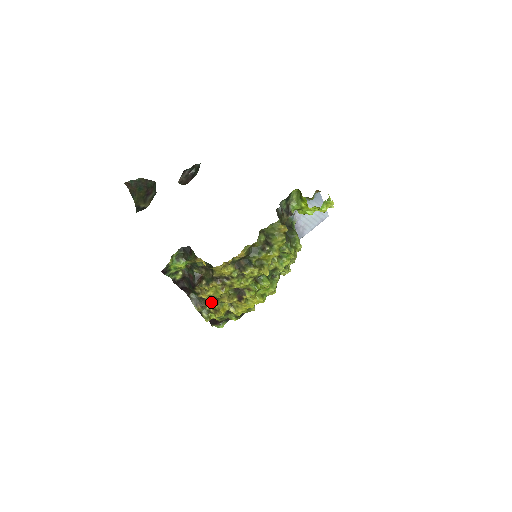
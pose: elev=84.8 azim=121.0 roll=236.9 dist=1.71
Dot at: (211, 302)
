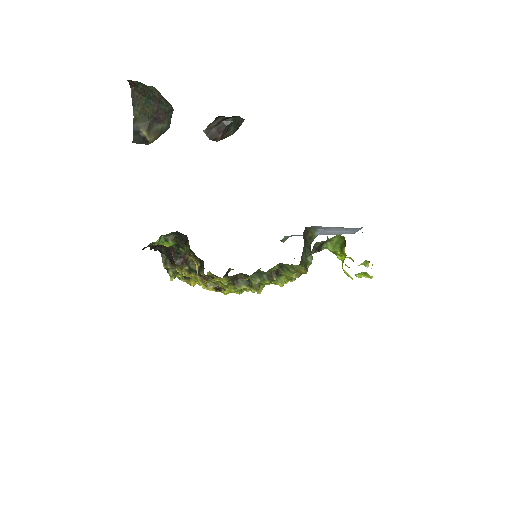
Dot at: (184, 276)
